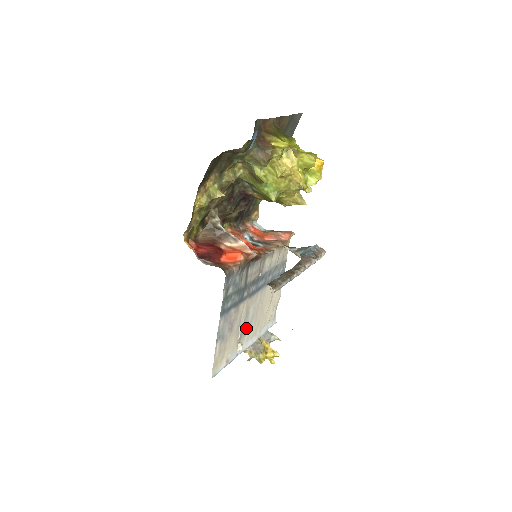
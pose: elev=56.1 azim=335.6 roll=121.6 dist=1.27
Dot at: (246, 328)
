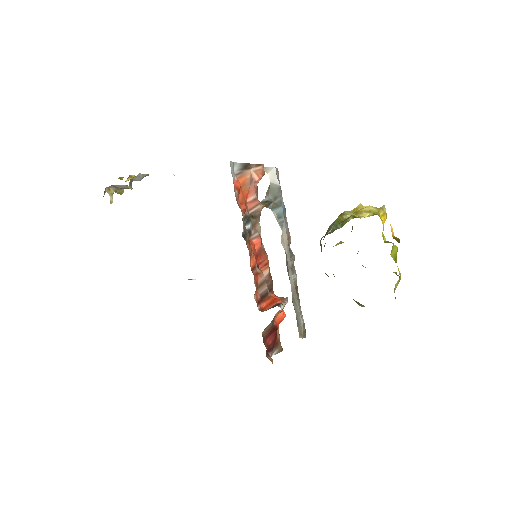
Dot at: occluded
